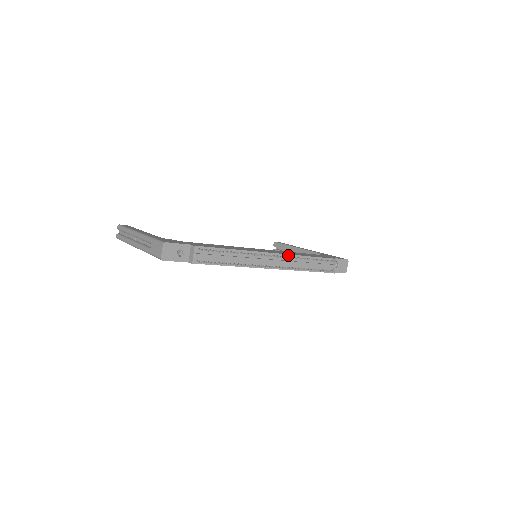
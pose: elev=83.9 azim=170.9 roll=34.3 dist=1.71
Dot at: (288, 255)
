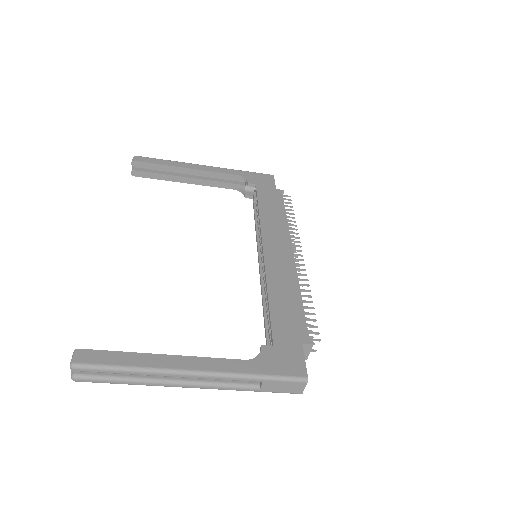
Dot at: (290, 236)
